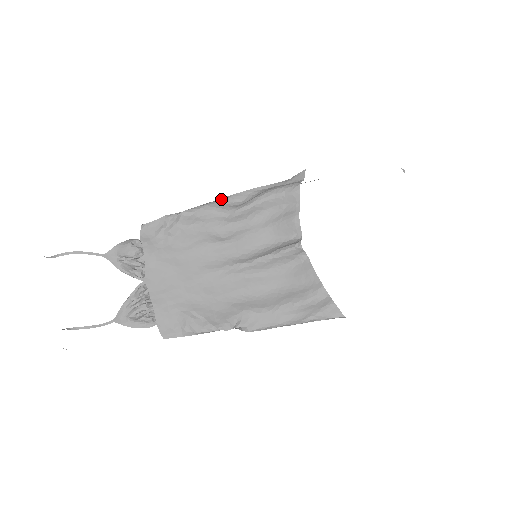
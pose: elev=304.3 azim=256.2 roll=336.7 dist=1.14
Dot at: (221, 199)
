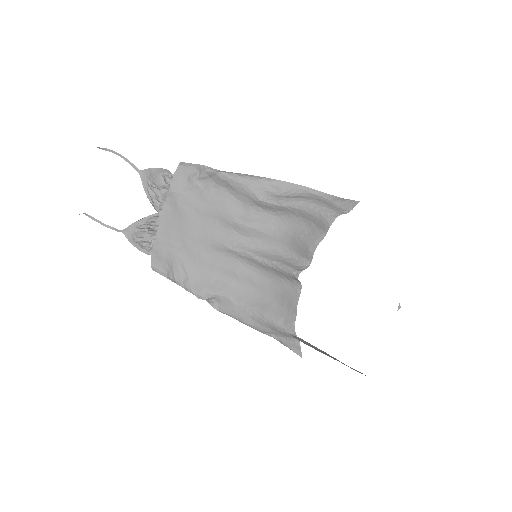
Dot at: (263, 178)
